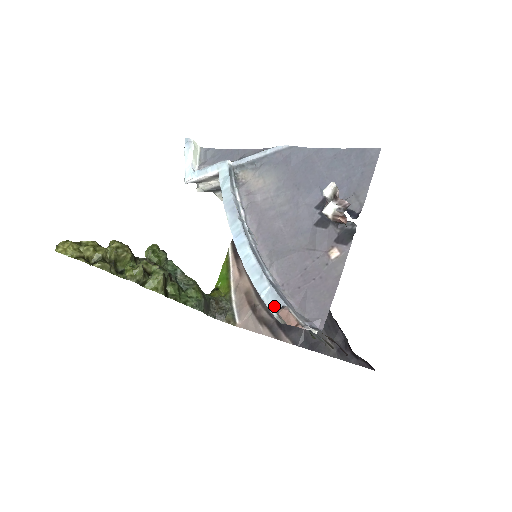
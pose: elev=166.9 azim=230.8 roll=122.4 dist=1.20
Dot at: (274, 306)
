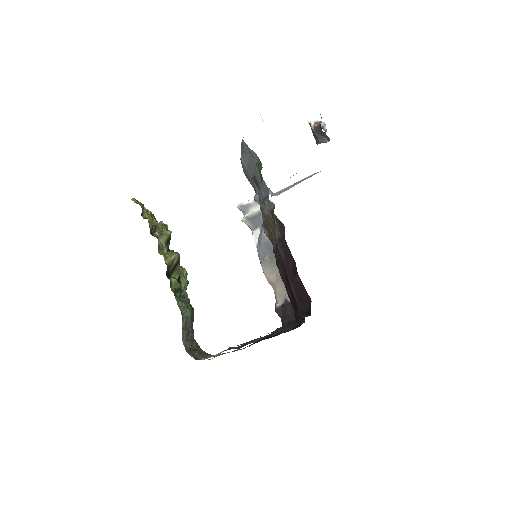
Dot at: occluded
